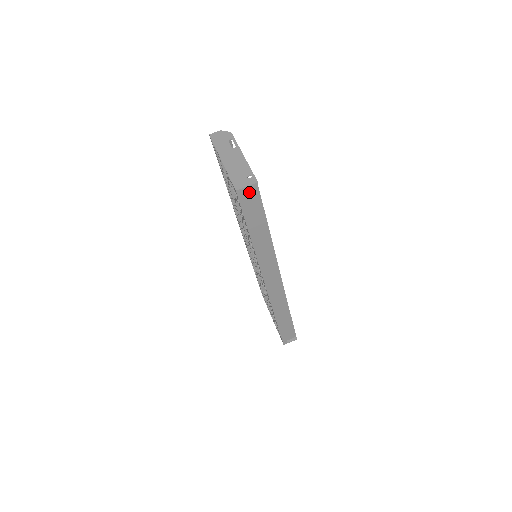
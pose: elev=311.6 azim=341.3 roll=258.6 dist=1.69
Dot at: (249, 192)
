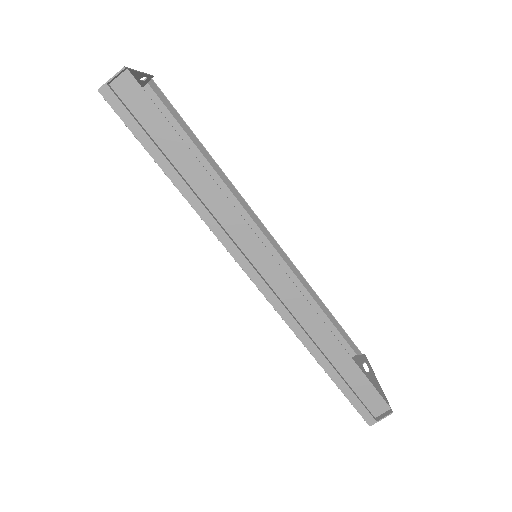
Dot at: (127, 94)
